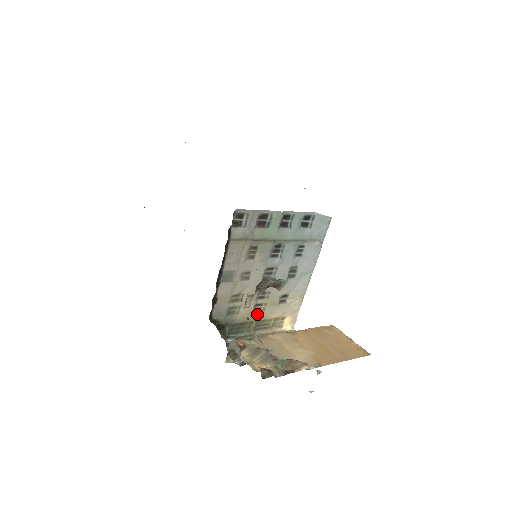
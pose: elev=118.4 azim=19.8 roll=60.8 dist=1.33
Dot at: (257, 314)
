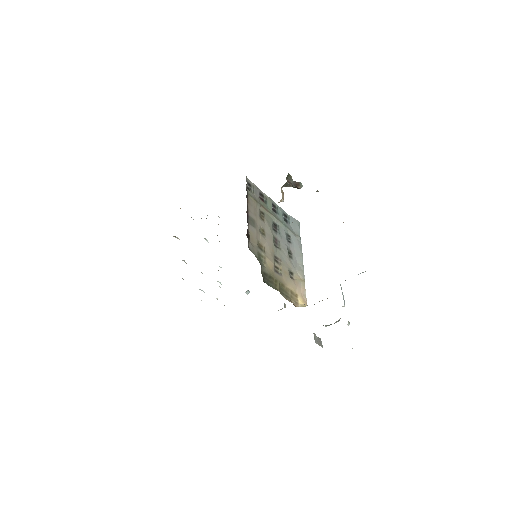
Dot at: (278, 275)
